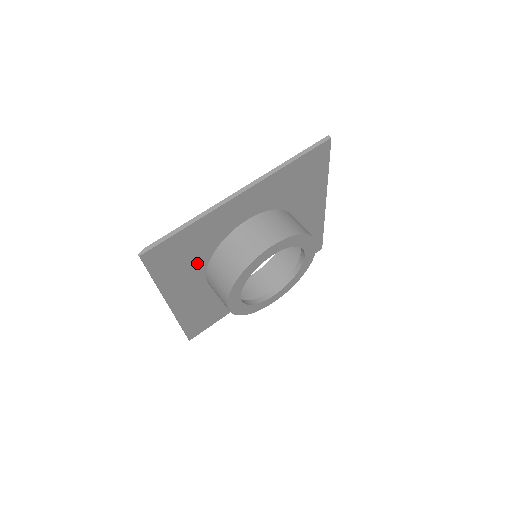
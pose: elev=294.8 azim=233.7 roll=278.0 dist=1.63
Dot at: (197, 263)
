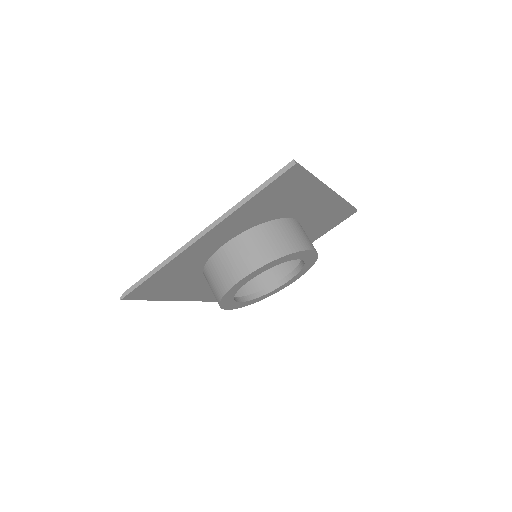
Dot at: (190, 278)
